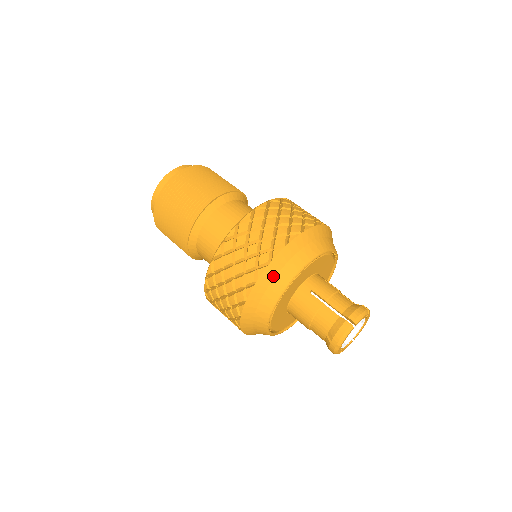
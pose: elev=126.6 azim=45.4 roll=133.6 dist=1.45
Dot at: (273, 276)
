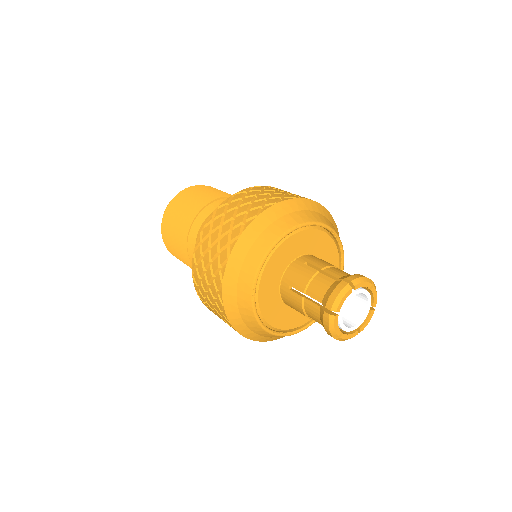
Dot at: (261, 230)
